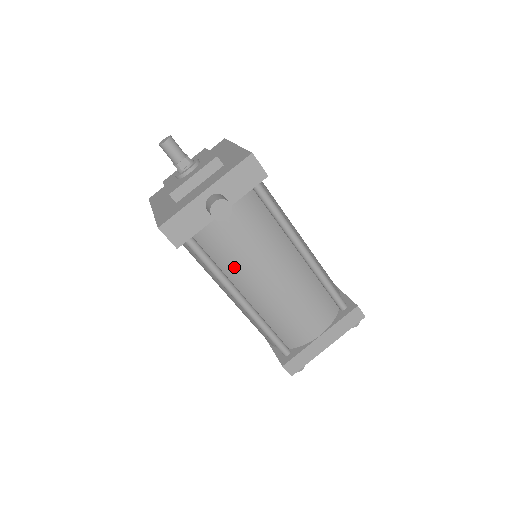
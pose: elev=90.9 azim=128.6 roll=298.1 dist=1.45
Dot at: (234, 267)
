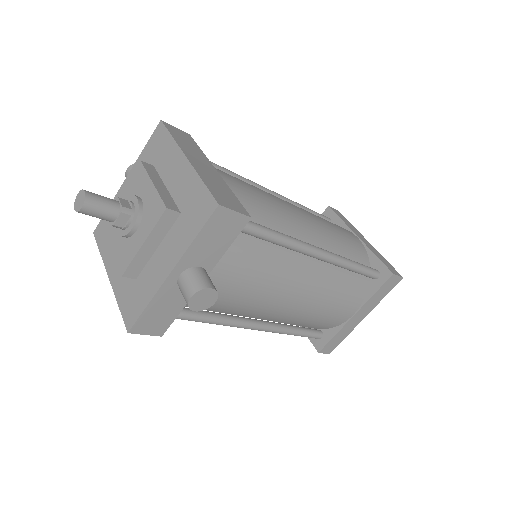
Dot at: (238, 310)
